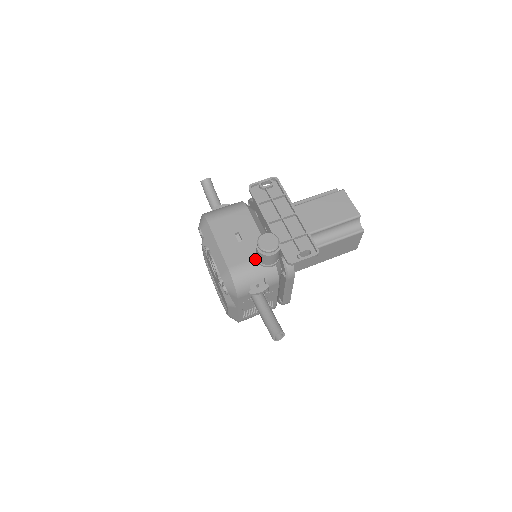
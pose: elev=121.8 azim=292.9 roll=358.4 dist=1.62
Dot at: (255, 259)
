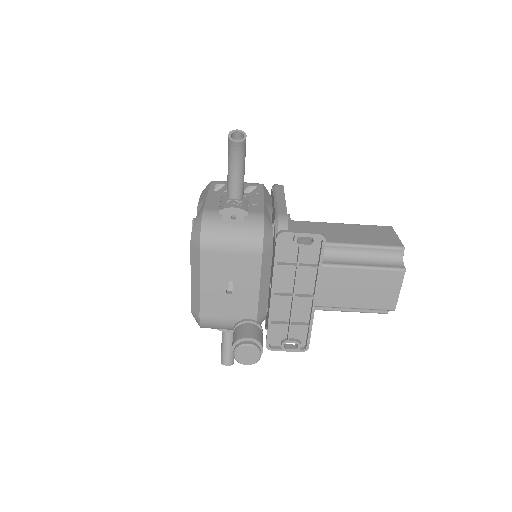
Dot at: (235, 320)
